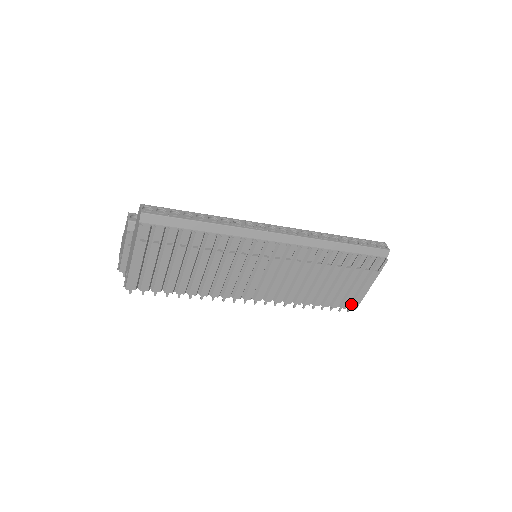
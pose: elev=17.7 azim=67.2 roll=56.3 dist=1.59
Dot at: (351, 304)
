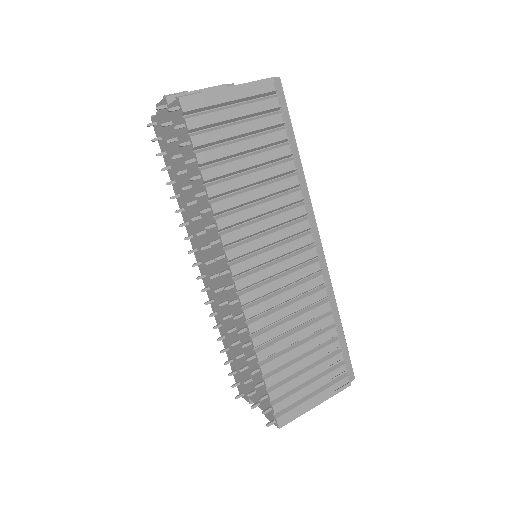
Dot at: (283, 413)
